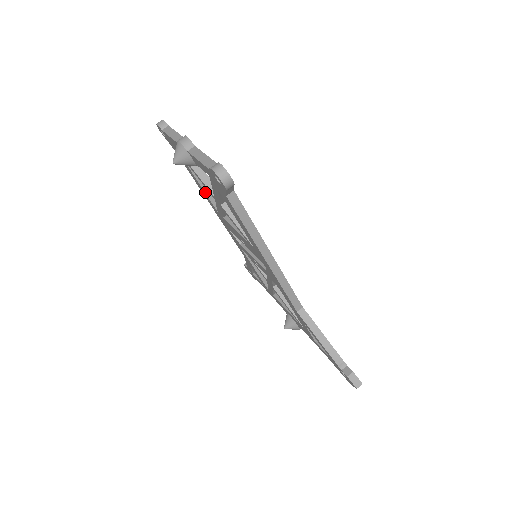
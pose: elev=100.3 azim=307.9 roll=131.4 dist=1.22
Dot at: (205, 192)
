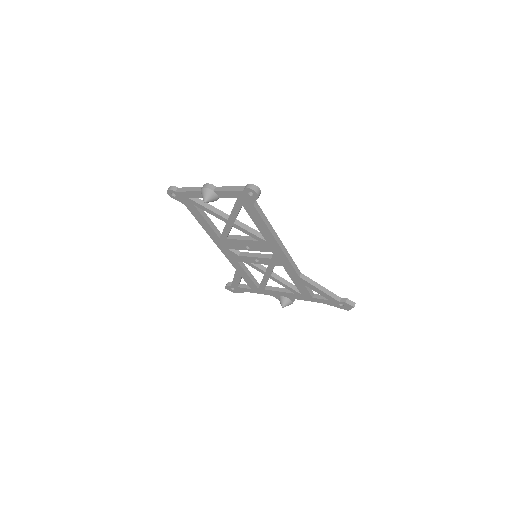
Dot at: (210, 226)
